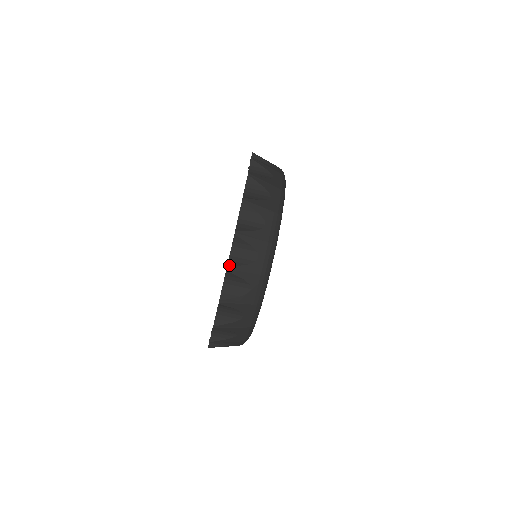
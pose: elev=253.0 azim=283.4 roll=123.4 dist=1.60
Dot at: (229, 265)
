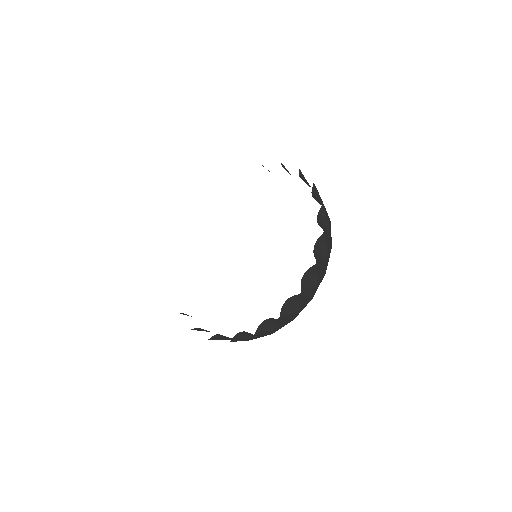
Dot at: (232, 340)
